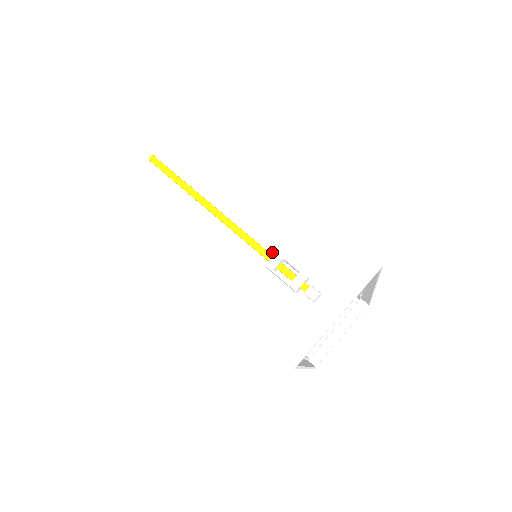
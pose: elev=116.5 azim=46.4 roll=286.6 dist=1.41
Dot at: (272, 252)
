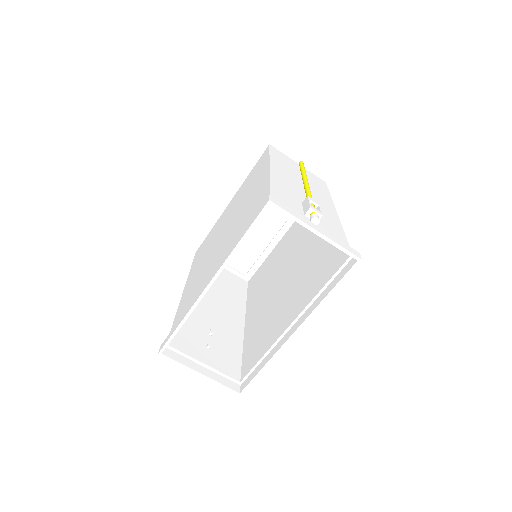
Dot at: occluded
